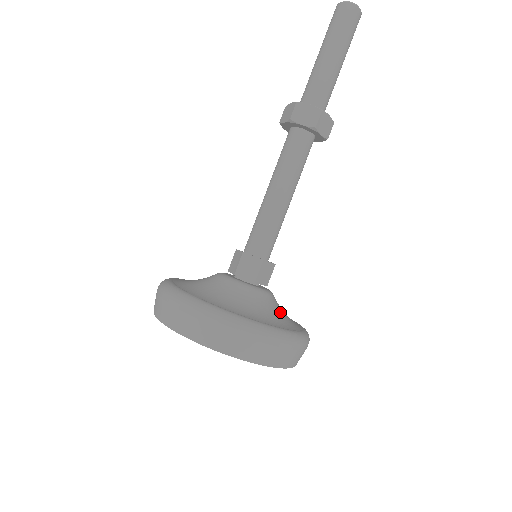
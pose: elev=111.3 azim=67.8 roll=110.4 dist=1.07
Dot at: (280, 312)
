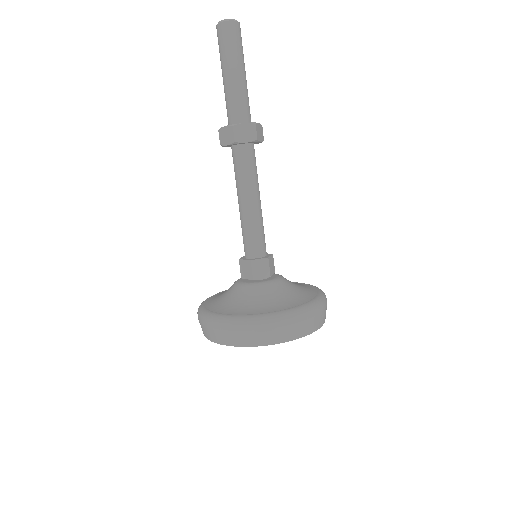
Dot at: (297, 286)
